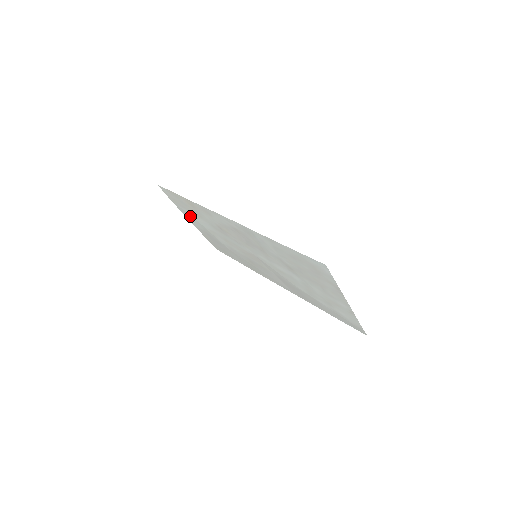
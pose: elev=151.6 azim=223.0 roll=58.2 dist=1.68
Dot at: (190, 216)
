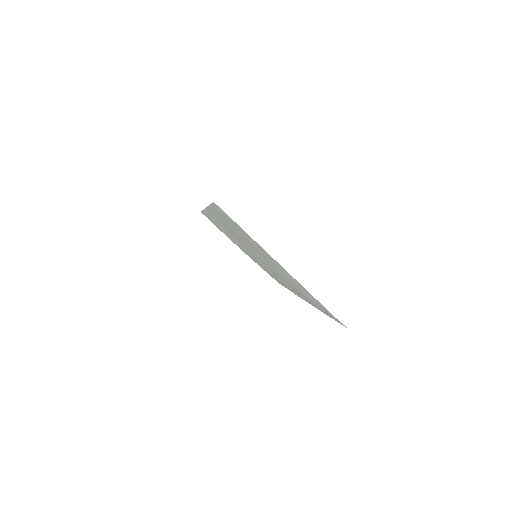
Dot at: occluded
